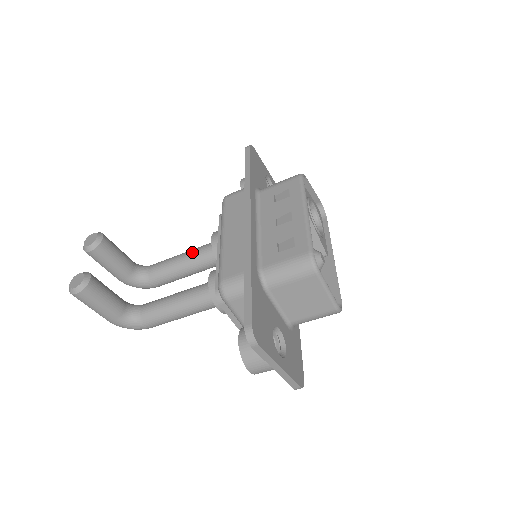
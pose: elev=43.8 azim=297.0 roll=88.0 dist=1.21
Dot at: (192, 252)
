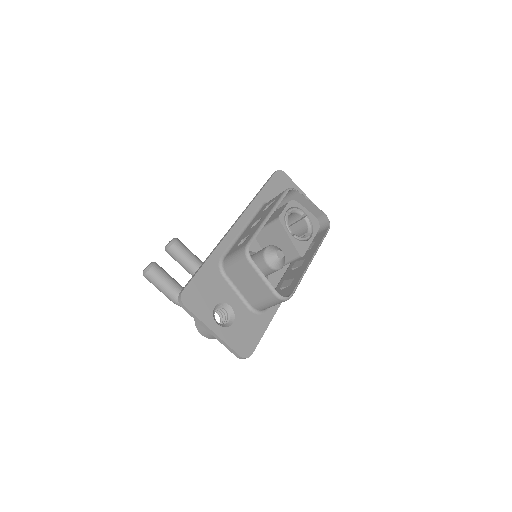
Dot at: occluded
